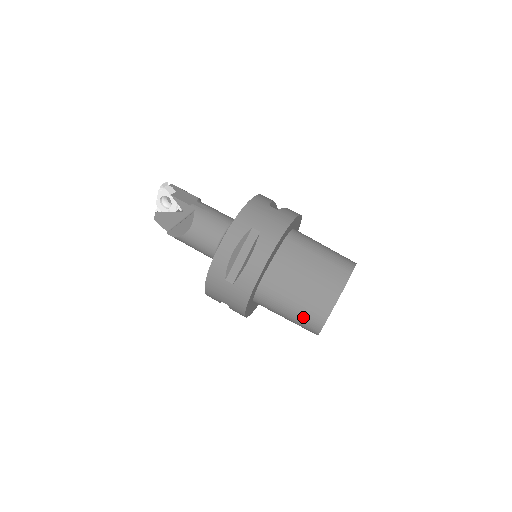
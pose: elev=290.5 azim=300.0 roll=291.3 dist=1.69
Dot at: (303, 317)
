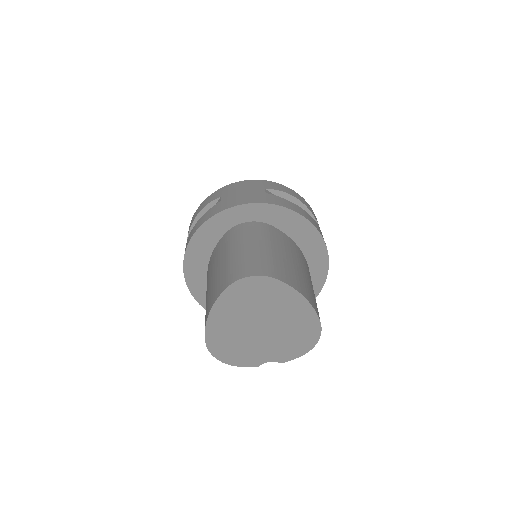
Dot at: (259, 258)
